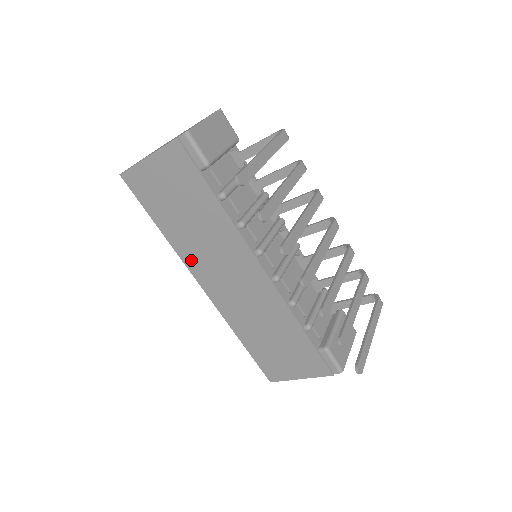
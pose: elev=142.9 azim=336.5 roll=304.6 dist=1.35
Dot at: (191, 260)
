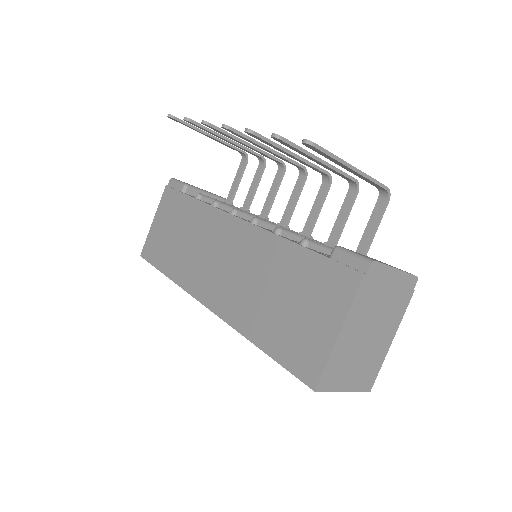
Dot at: (190, 281)
